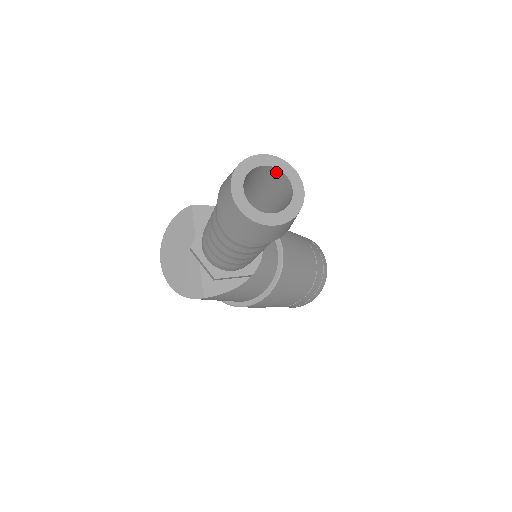
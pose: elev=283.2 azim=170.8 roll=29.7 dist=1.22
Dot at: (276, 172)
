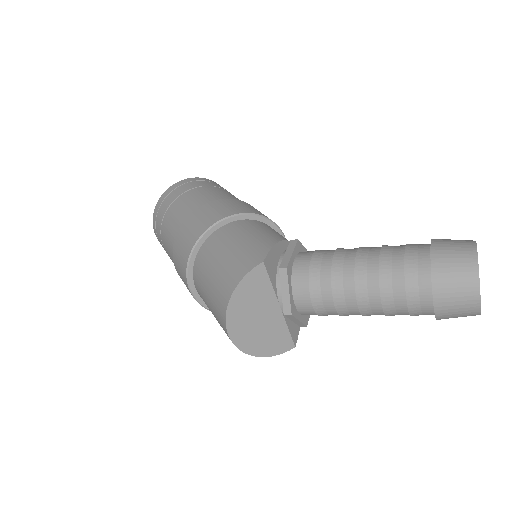
Dot at: occluded
